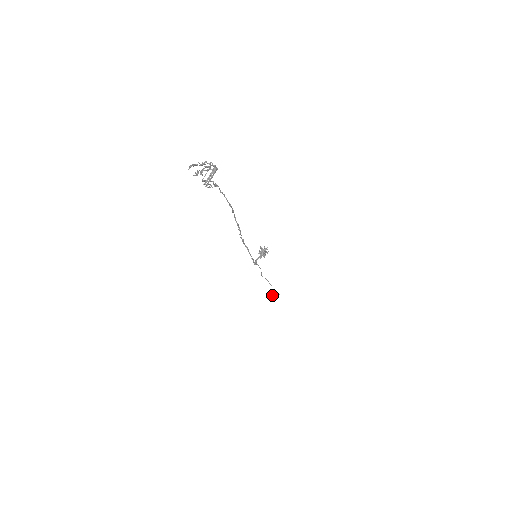
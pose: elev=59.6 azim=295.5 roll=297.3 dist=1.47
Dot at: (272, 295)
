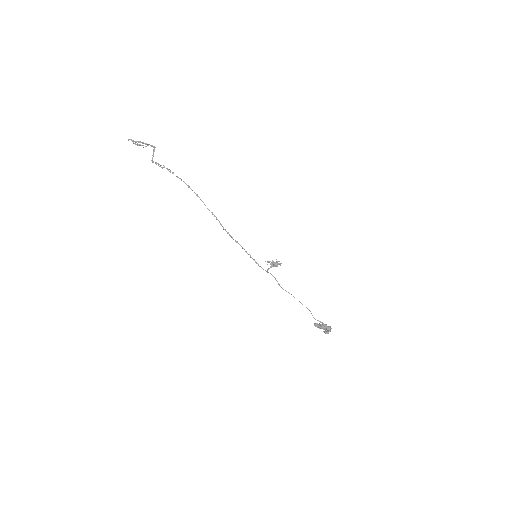
Dot at: (317, 324)
